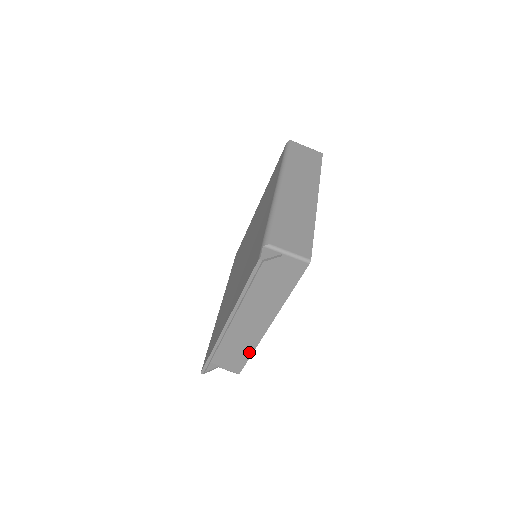
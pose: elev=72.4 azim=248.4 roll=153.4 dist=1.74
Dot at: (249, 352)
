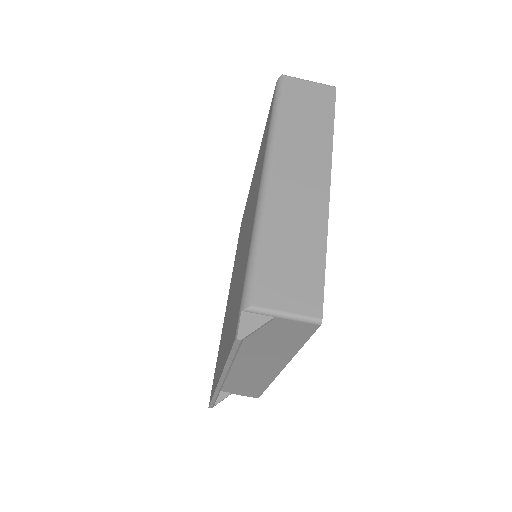
Dot at: (263, 386)
